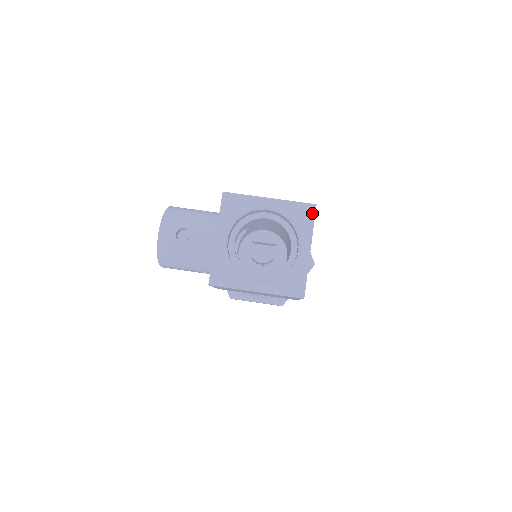
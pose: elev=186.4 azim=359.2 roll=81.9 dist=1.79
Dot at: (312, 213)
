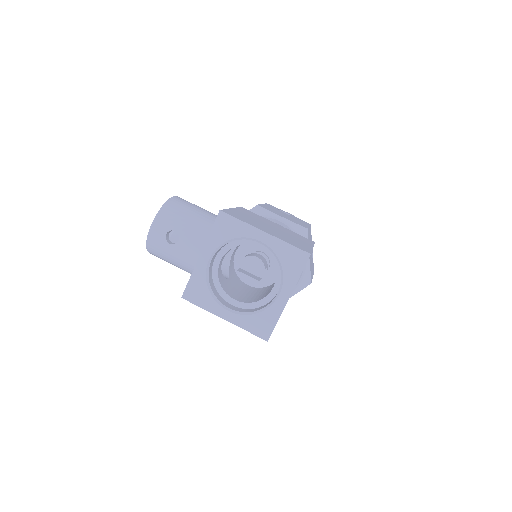
Dot at: (303, 262)
